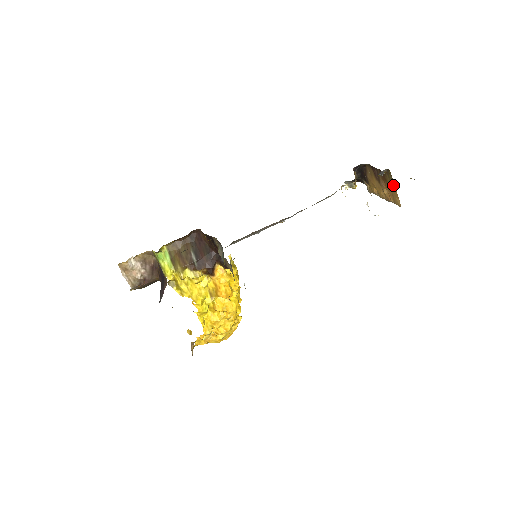
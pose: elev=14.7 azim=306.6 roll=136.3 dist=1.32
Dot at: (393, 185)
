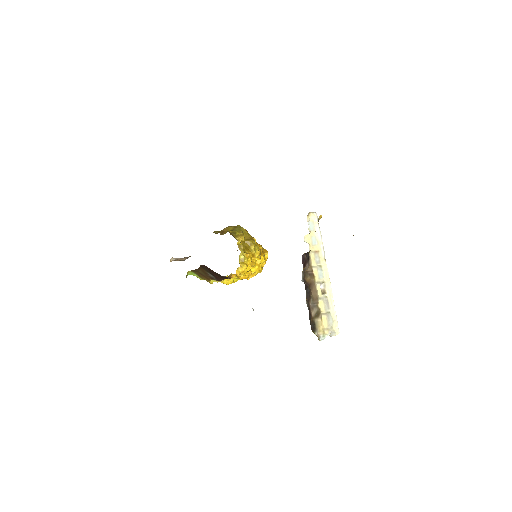
Dot at: occluded
